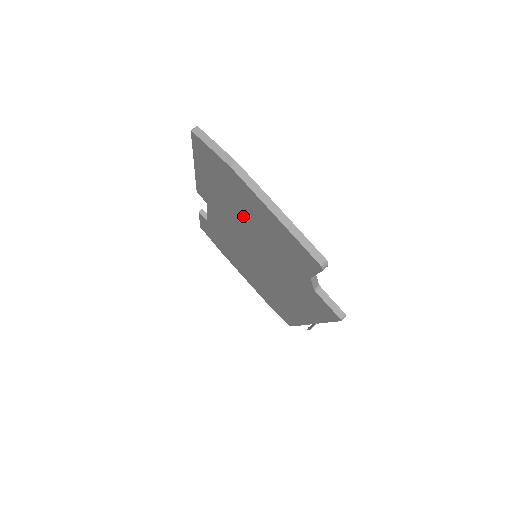
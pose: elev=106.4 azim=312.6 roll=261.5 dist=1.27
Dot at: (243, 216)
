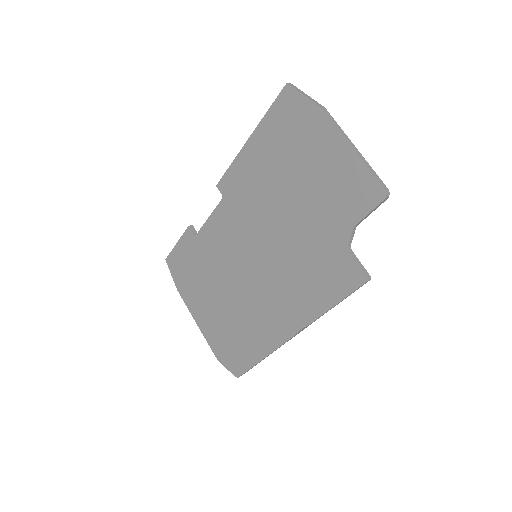
Dot at: (288, 181)
